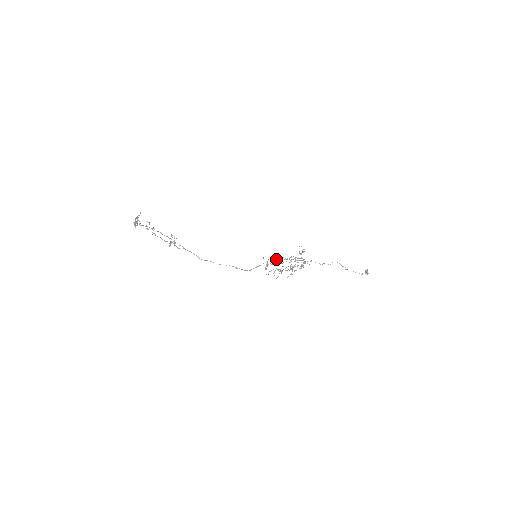
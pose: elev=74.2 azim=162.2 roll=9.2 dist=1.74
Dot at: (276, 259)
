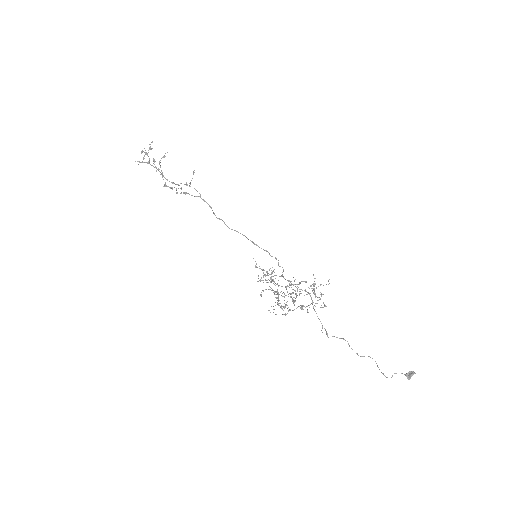
Dot at: (267, 280)
